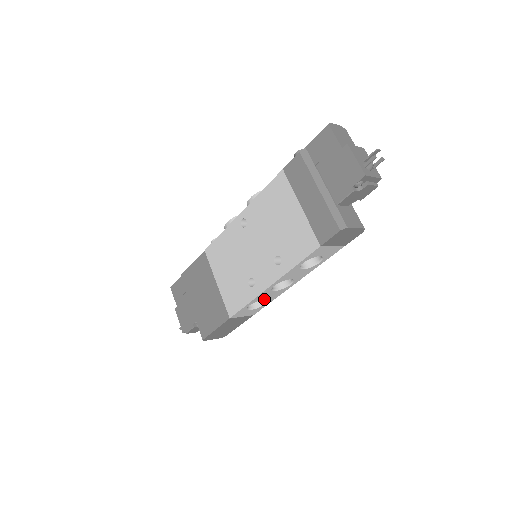
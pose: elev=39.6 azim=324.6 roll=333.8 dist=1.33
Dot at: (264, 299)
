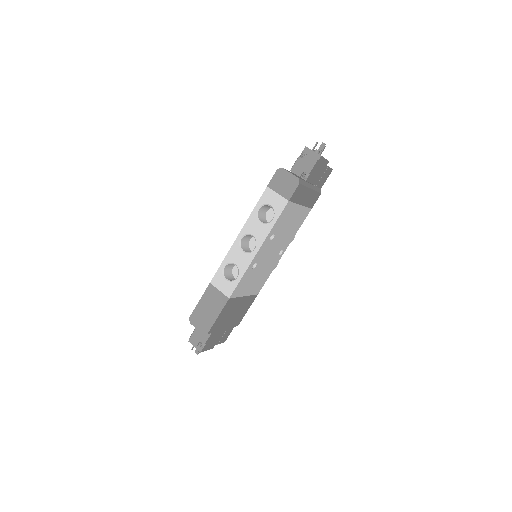
Dot at: (236, 264)
